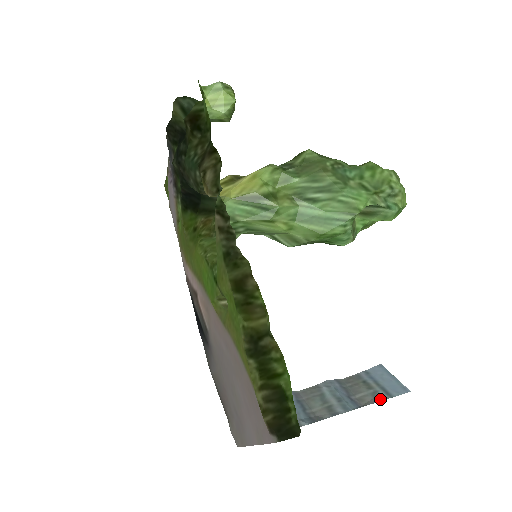
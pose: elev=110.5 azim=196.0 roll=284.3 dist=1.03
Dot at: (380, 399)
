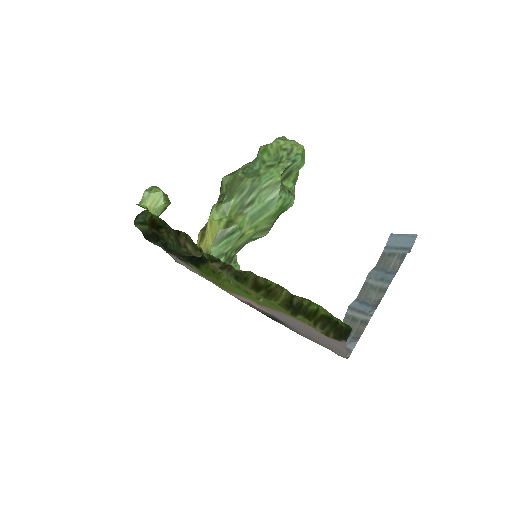
Dot at: (404, 257)
